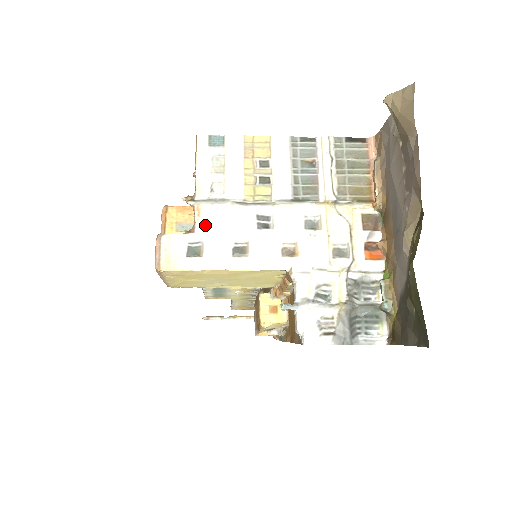
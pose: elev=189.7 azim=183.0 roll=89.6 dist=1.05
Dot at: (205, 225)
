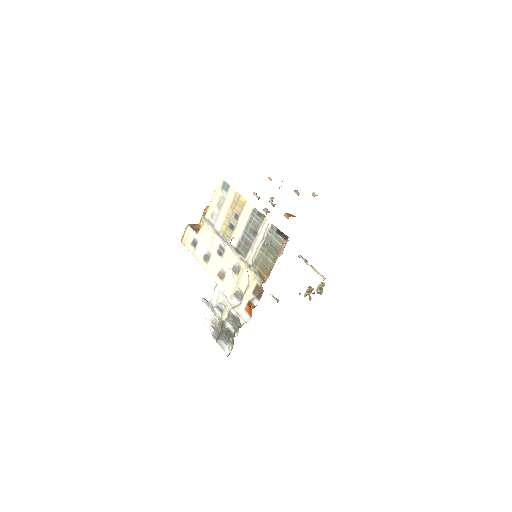
Dot at: (202, 233)
